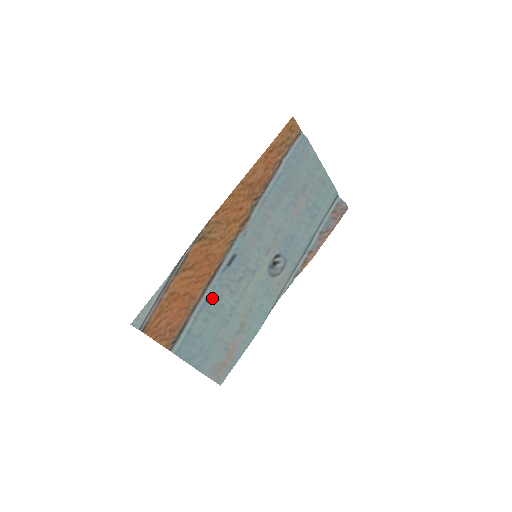
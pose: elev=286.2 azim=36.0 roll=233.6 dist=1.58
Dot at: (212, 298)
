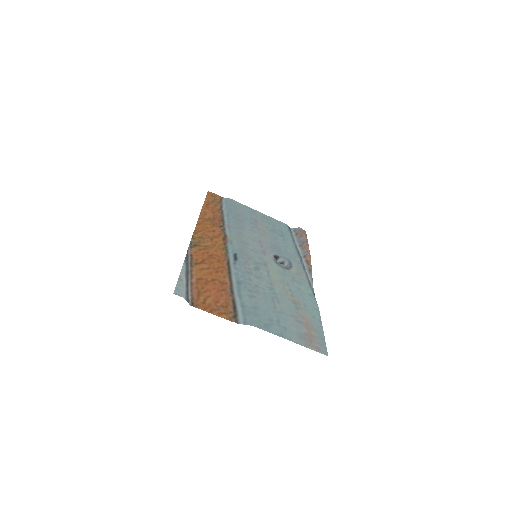
Dot at: (242, 281)
